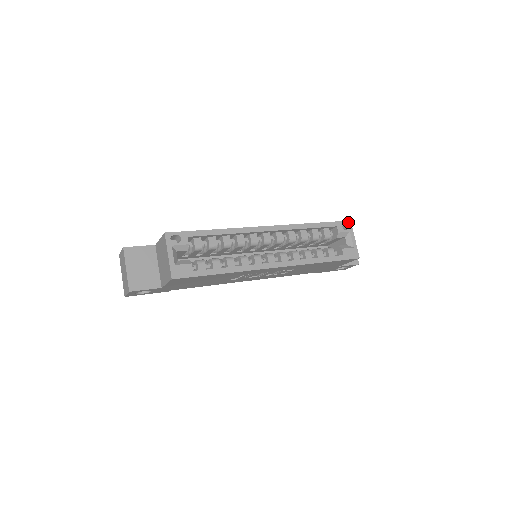
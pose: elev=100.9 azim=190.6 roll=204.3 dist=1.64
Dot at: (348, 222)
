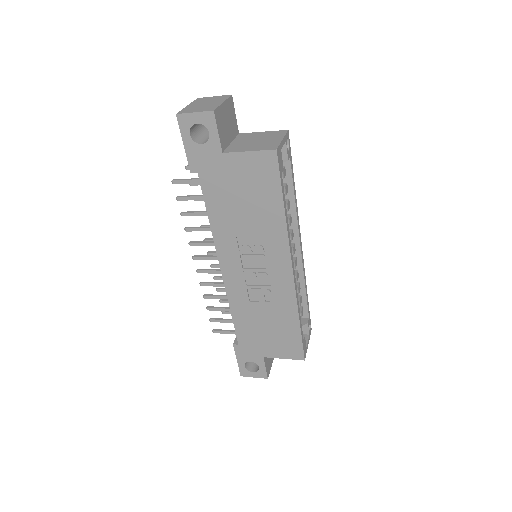
Dot at: occluded
